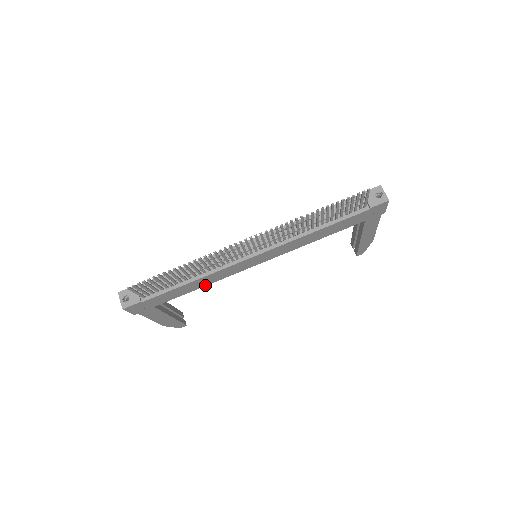
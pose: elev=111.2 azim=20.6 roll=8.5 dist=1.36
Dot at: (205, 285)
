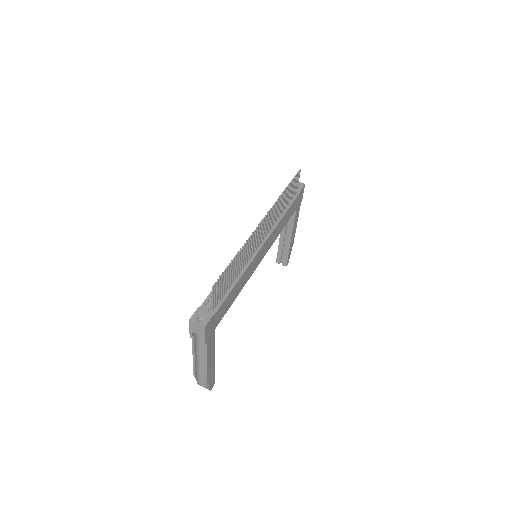
Dot at: (239, 292)
